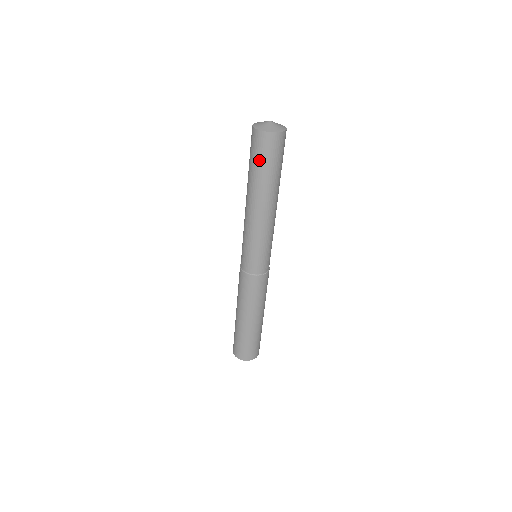
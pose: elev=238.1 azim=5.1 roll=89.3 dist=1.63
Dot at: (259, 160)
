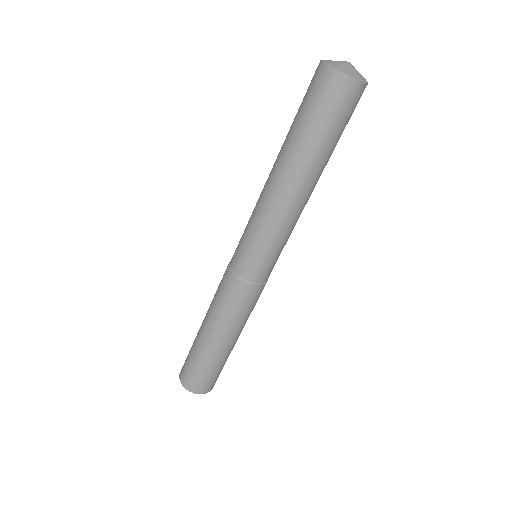
Dot at: (331, 122)
